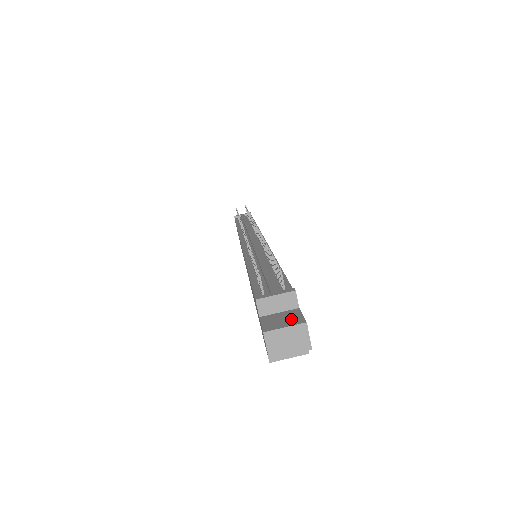
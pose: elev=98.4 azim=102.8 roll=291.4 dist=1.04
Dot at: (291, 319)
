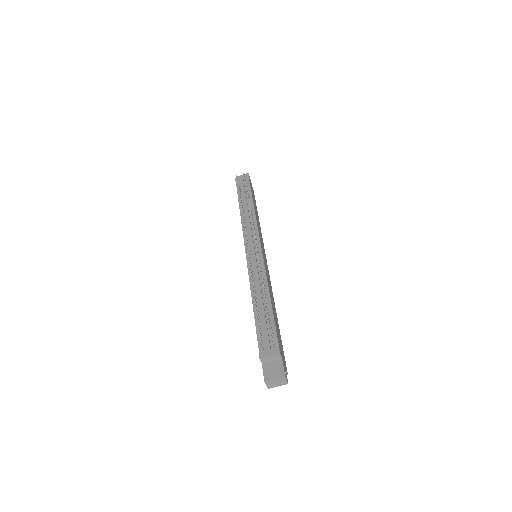
Dot at: (278, 371)
